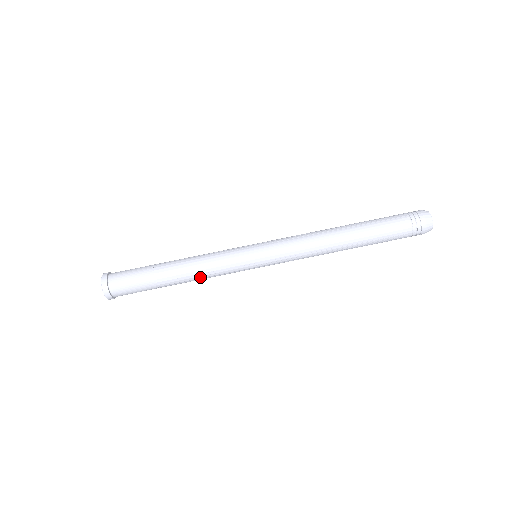
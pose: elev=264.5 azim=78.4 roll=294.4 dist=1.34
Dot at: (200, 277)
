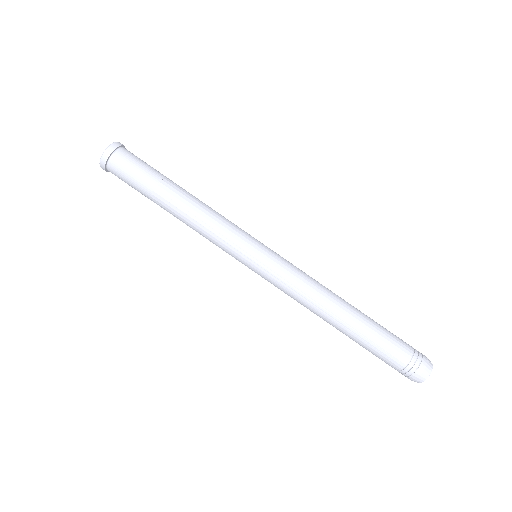
Dot at: (197, 219)
